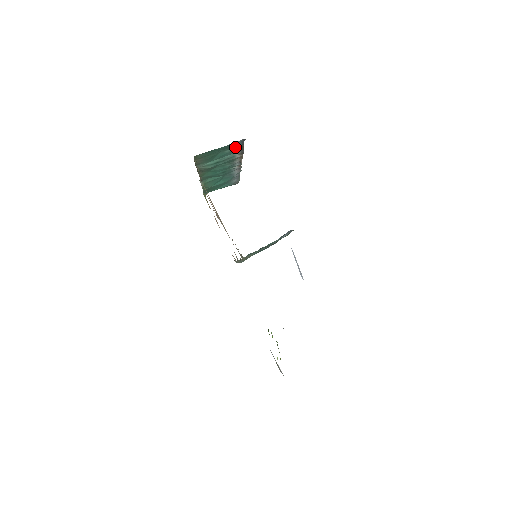
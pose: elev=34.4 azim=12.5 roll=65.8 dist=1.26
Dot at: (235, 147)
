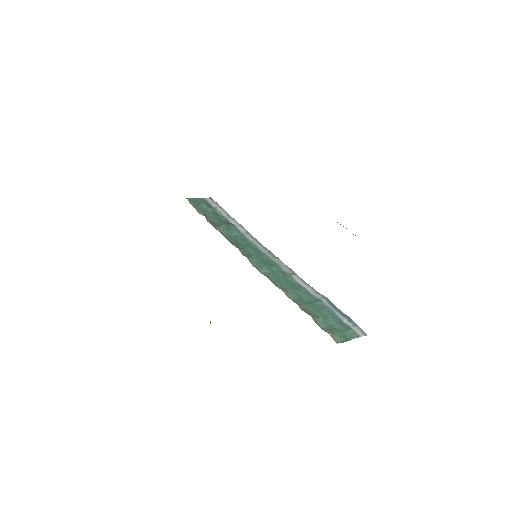
Dot at: occluded
